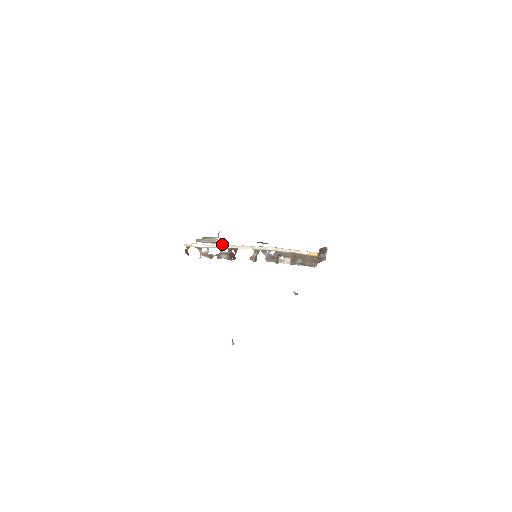
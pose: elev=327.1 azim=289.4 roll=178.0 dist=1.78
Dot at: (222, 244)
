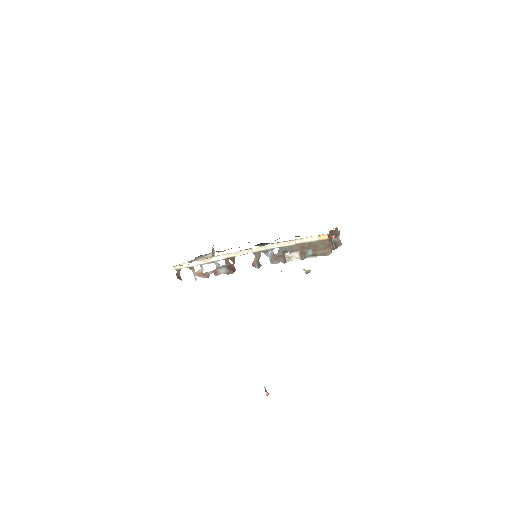
Dot at: occluded
